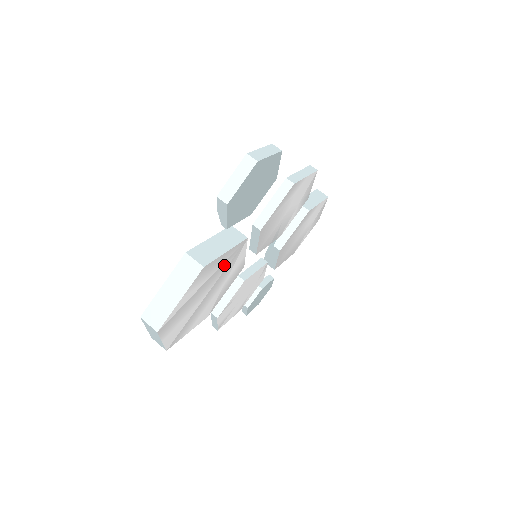
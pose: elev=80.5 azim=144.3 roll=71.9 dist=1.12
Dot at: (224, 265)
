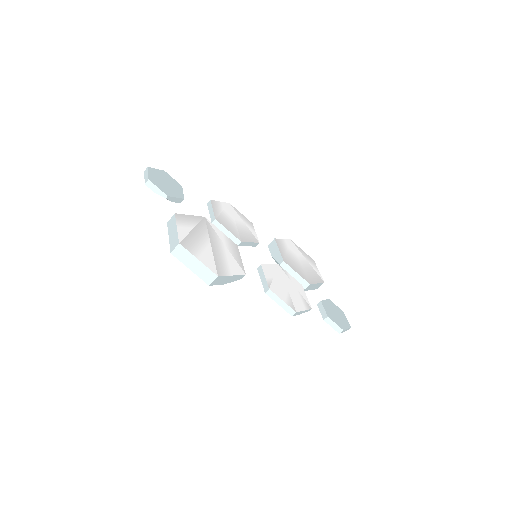
Dot at: (202, 227)
